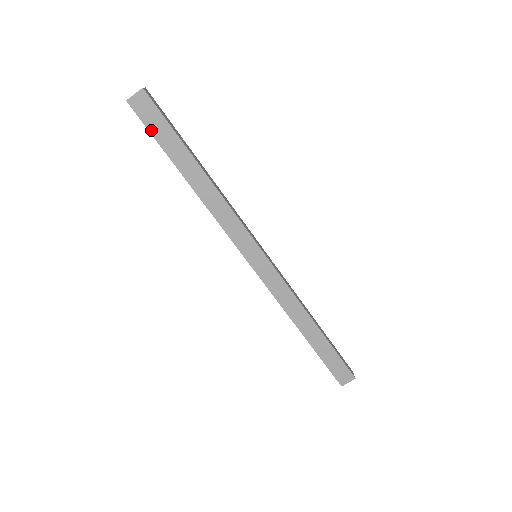
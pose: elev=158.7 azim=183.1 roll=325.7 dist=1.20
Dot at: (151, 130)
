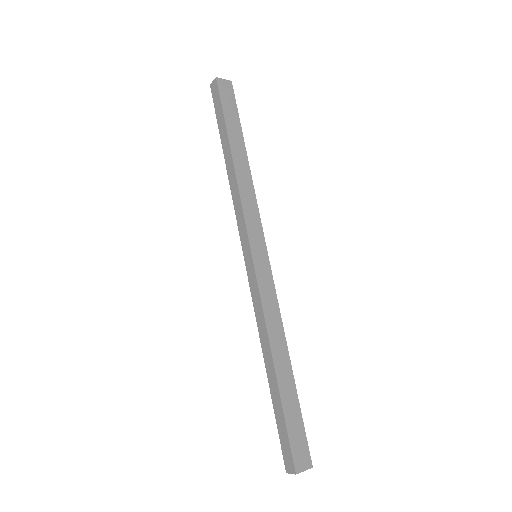
Dot at: (223, 105)
